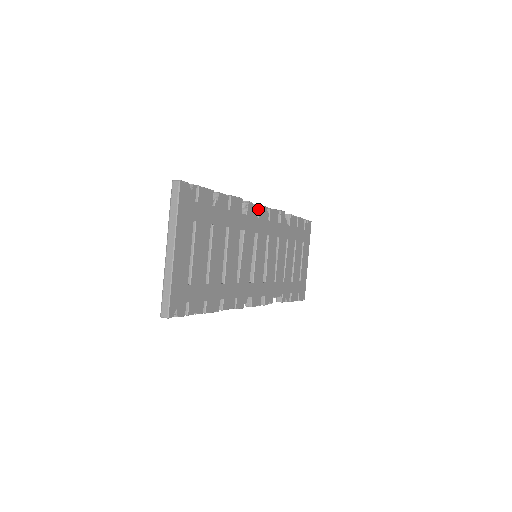
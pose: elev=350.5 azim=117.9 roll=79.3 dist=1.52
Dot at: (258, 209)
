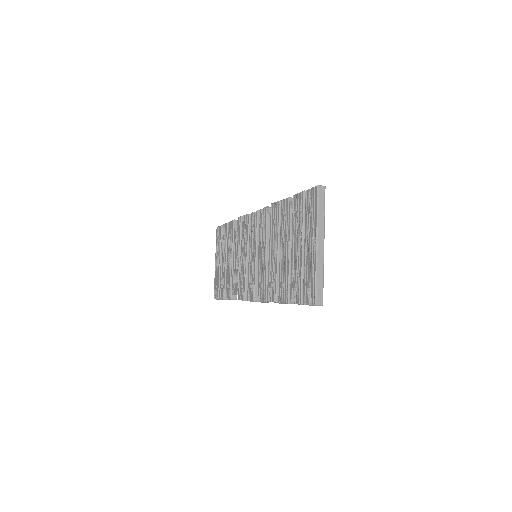
Dot at: occluded
